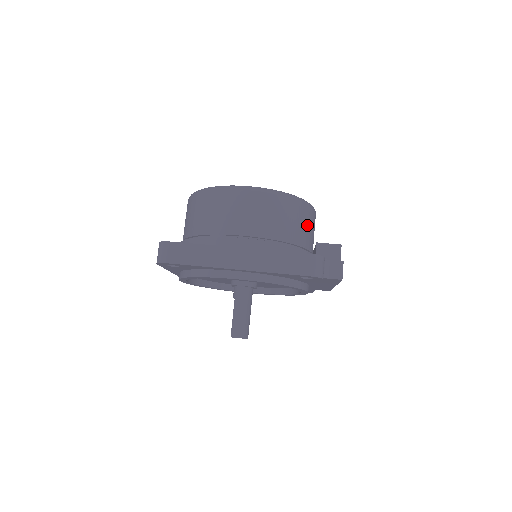
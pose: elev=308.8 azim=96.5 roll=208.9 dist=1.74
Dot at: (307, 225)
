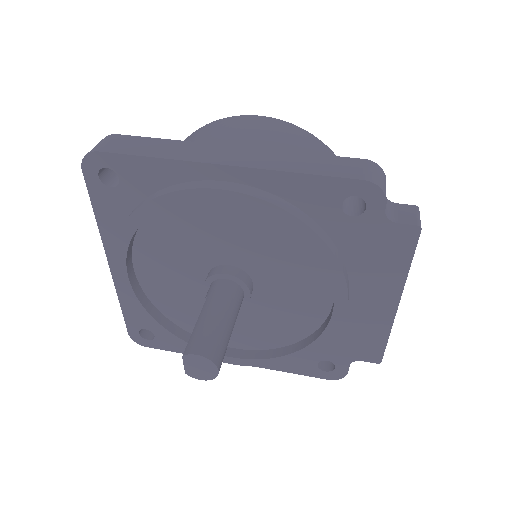
Dot at: occluded
